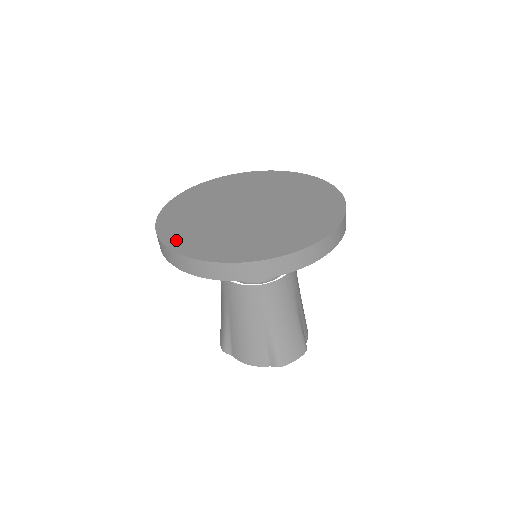
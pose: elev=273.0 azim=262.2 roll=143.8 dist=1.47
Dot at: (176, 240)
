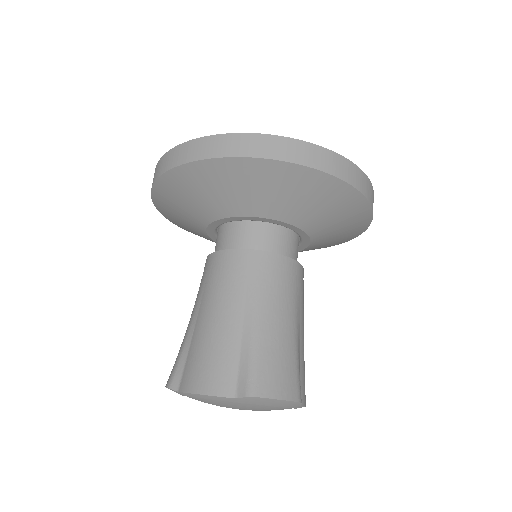
Dot at: occluded
